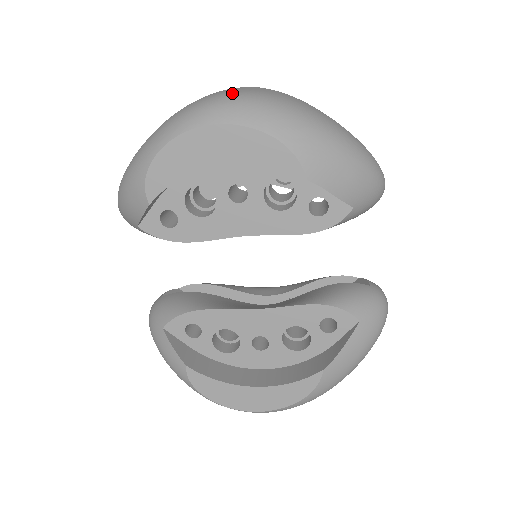
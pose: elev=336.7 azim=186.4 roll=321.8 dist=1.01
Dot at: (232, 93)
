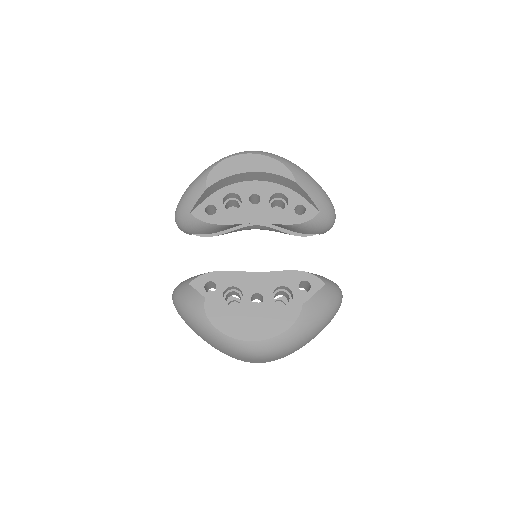
Dot at: occluded
